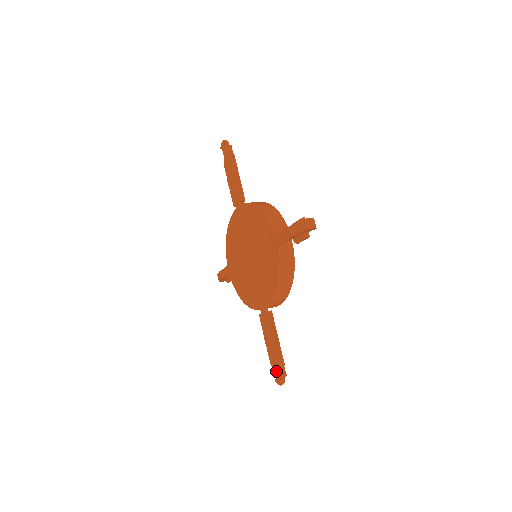
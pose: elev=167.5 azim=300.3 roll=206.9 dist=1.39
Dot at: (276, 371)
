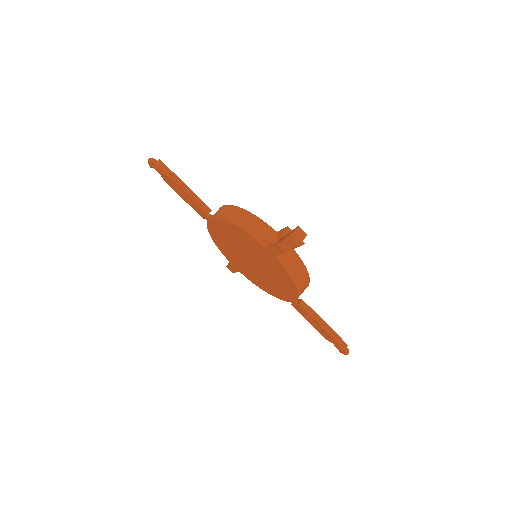
Dot at: (336, 345)
